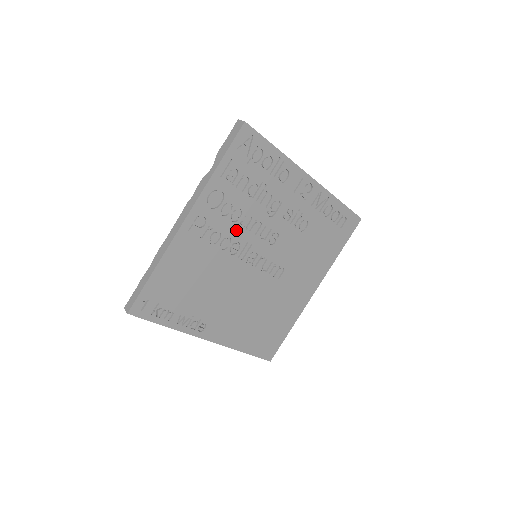
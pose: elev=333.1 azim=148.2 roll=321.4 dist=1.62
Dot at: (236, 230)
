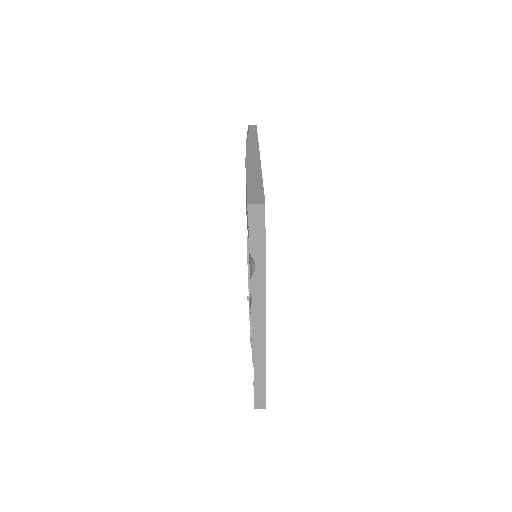
Dot at: occluded
